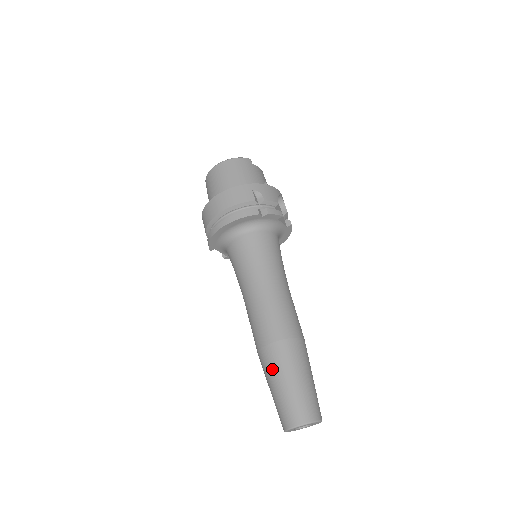
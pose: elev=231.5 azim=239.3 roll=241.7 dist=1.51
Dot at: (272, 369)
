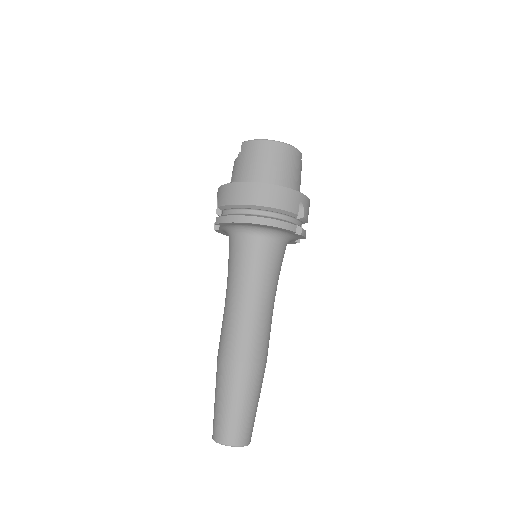
Dot at: (235, 386)
